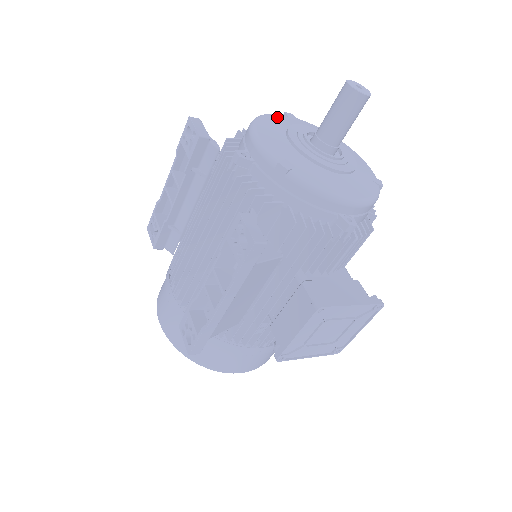
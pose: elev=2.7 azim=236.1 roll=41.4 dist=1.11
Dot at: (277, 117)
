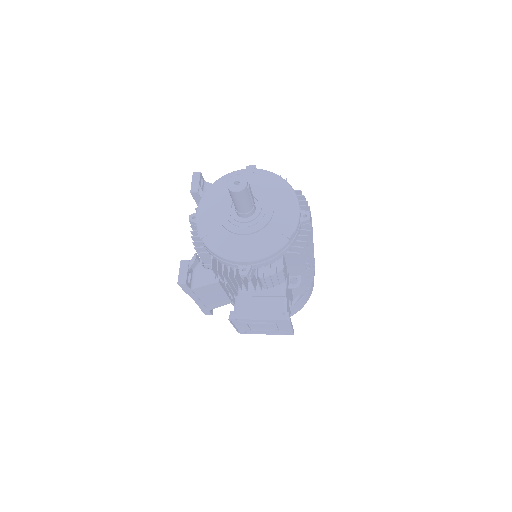
Dot at: occluded
